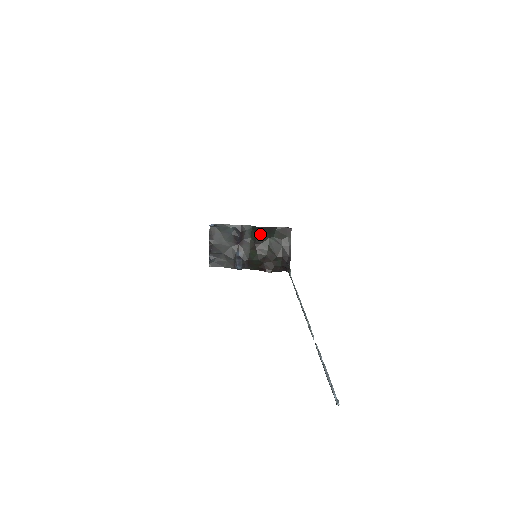
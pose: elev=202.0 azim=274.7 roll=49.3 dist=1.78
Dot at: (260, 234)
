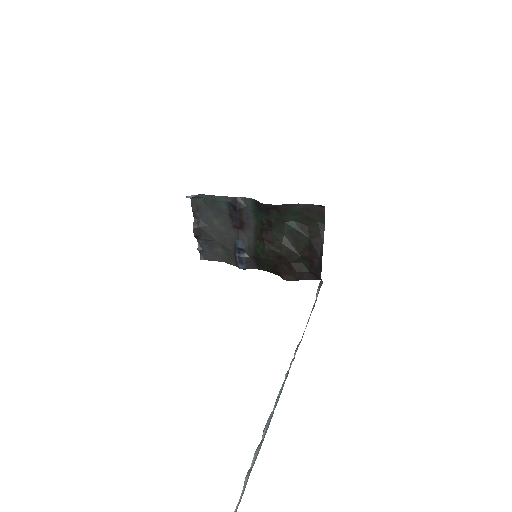
Dot at: (268, 215)
